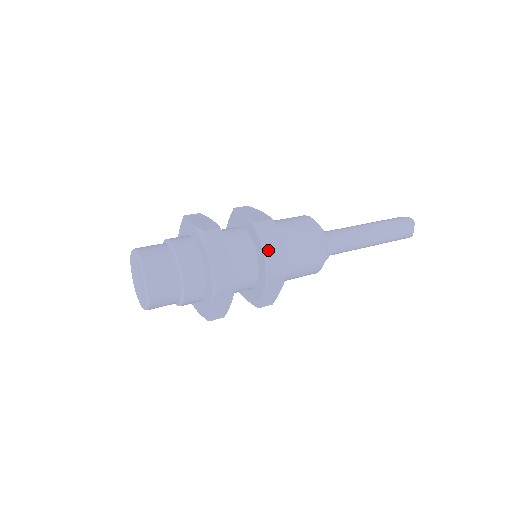
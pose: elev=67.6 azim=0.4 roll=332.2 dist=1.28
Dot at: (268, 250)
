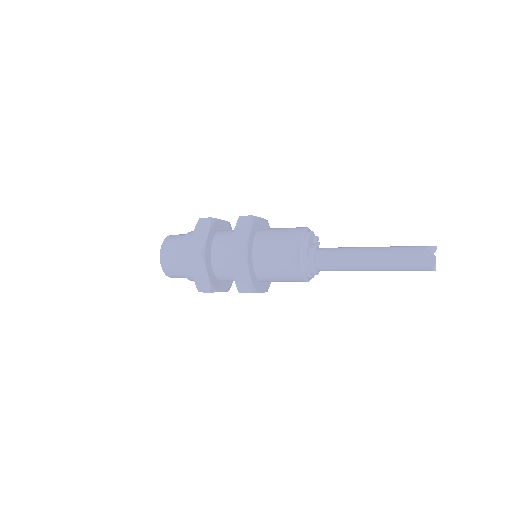
Dot at: (237, 275)
